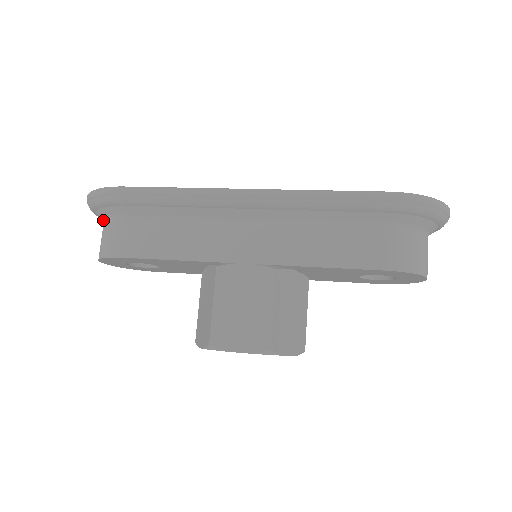
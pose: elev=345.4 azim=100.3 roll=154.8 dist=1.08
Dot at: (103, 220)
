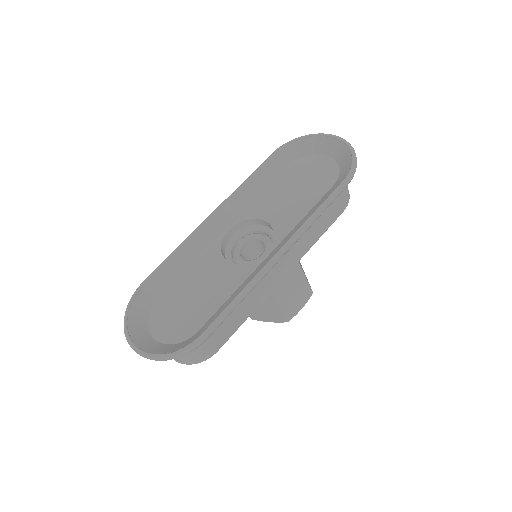
Dot at: occluded
